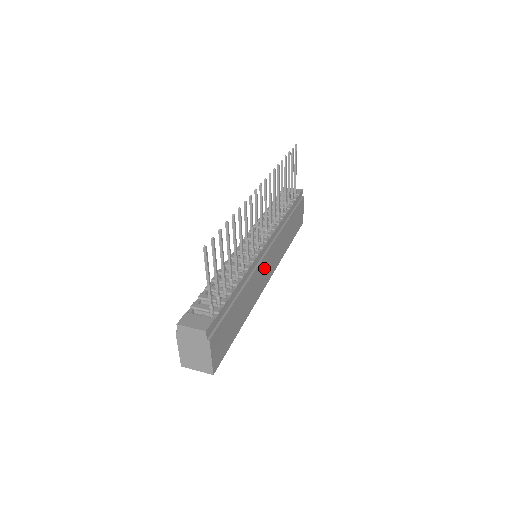
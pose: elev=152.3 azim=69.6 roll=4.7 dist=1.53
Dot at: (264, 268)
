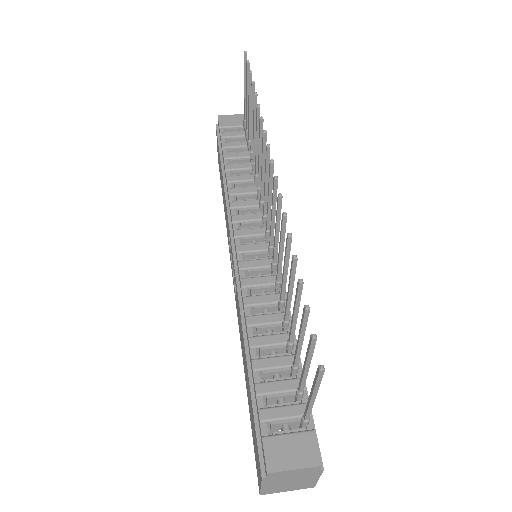
Dot at: occluded
